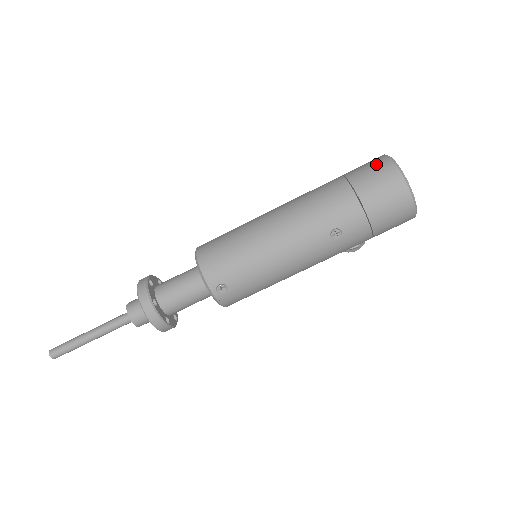
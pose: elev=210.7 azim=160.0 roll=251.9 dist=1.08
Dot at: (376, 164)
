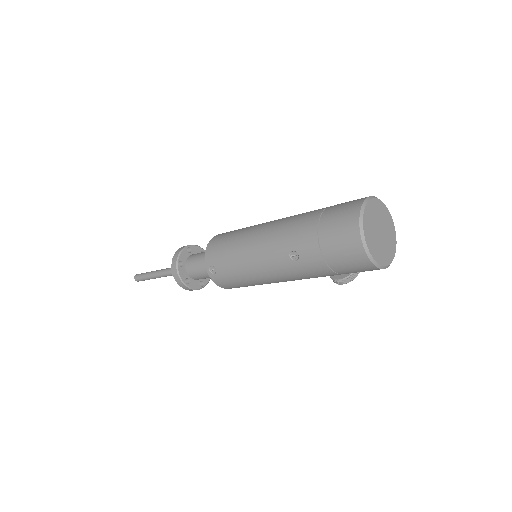
Dot at: (351, 202)
